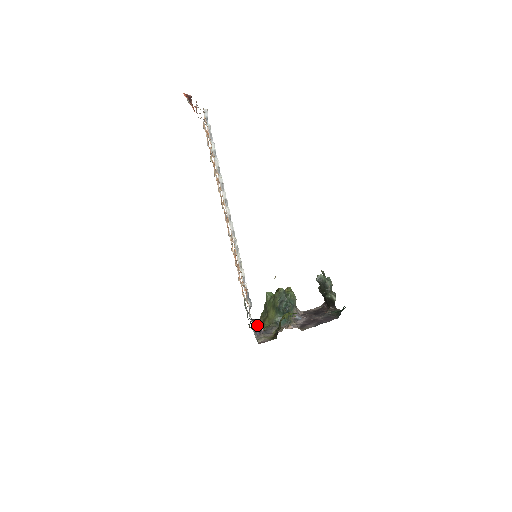
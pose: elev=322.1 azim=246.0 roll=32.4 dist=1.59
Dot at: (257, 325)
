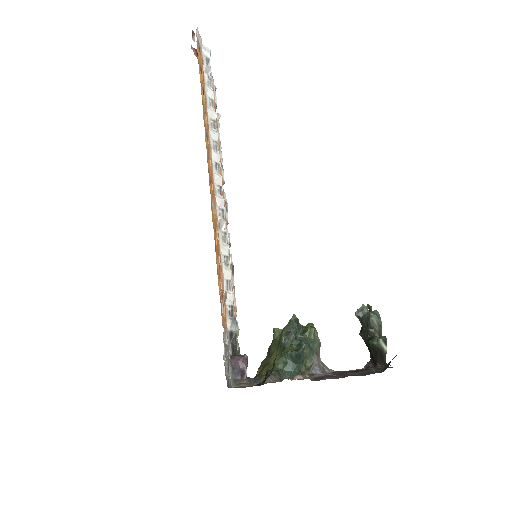
Dot at: (238, 362)
